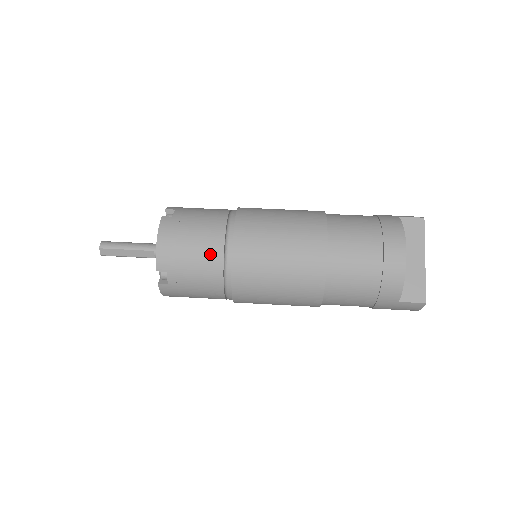
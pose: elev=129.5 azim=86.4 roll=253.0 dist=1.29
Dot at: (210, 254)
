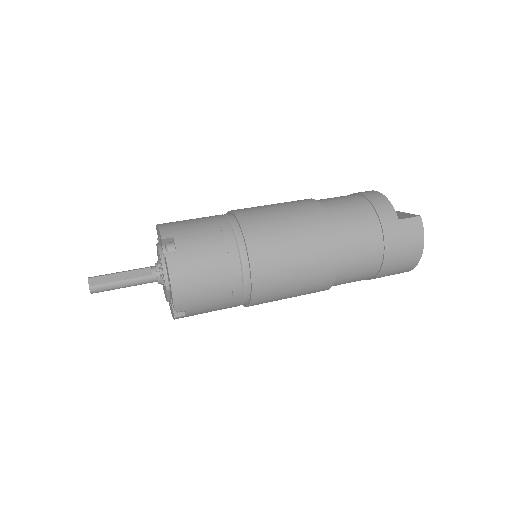
Dot at: (213, 219)
